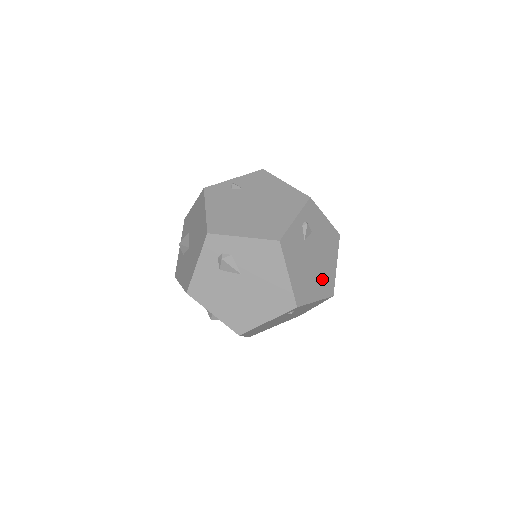
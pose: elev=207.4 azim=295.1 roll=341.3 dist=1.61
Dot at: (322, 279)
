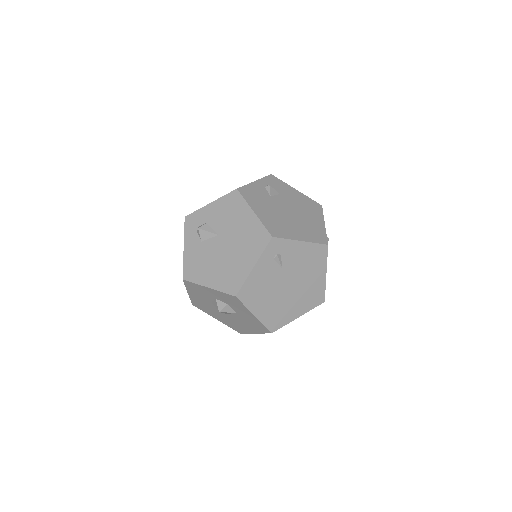
Dot at: (305, 228)
